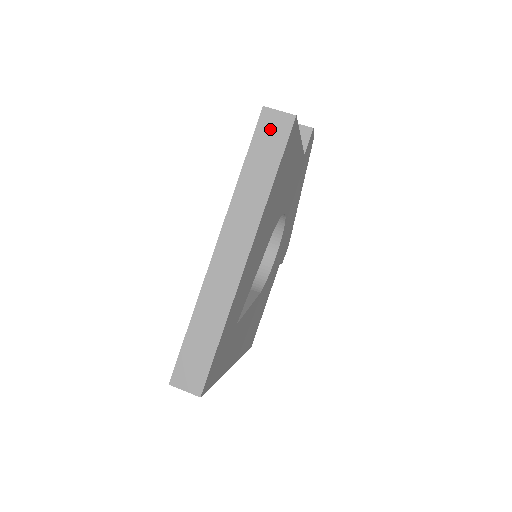
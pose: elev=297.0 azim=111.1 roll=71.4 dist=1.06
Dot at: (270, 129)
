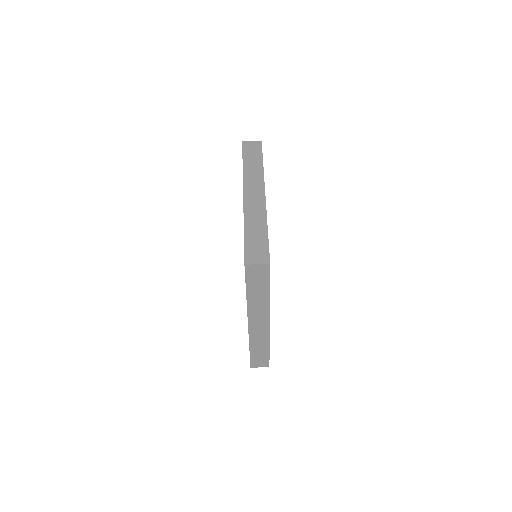
Dot at: (250, 148)
